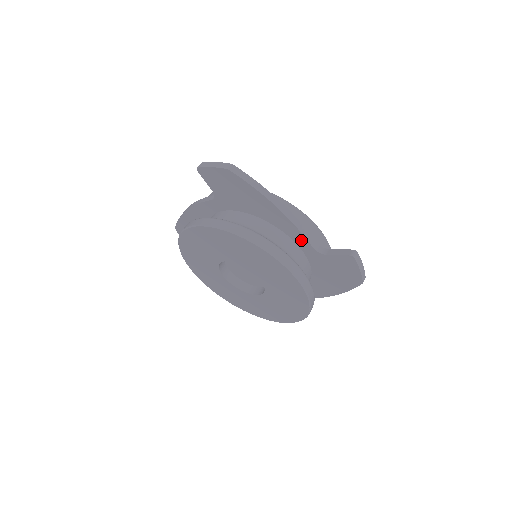
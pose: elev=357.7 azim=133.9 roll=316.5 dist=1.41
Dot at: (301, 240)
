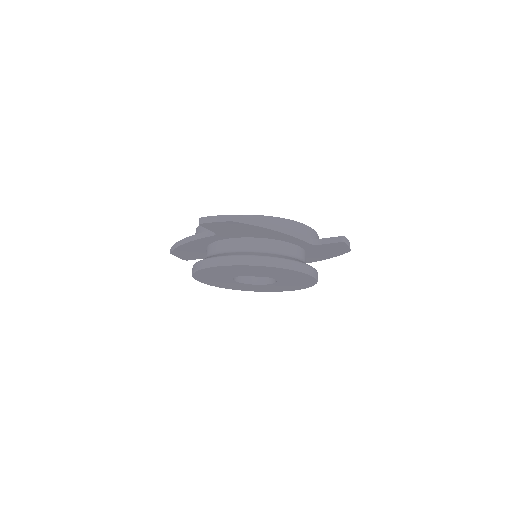
Dot at: (298, 242)
